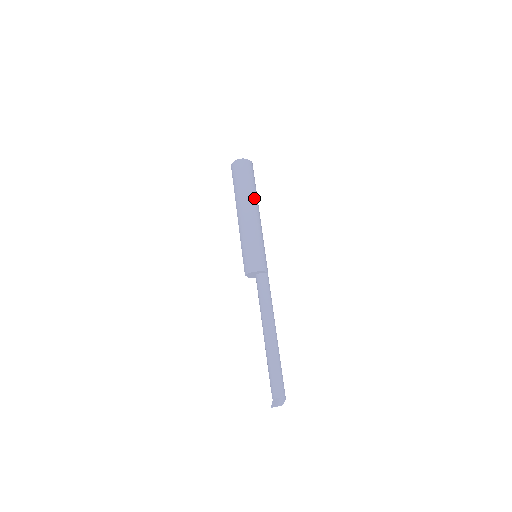
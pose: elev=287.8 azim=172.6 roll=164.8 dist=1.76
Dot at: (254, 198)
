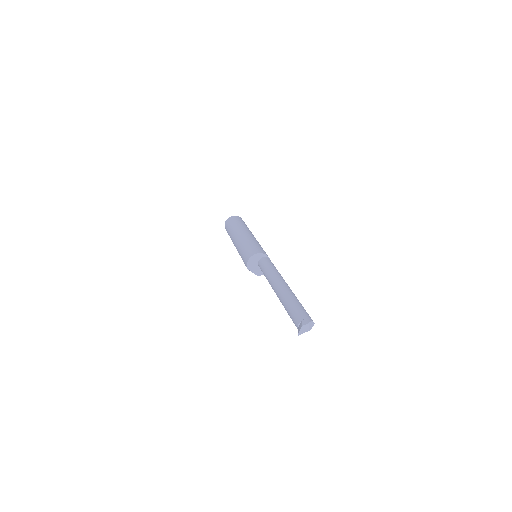
Dot at: (244, 227)
